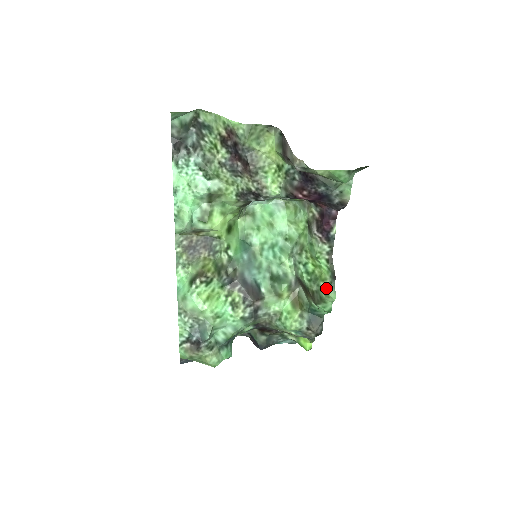
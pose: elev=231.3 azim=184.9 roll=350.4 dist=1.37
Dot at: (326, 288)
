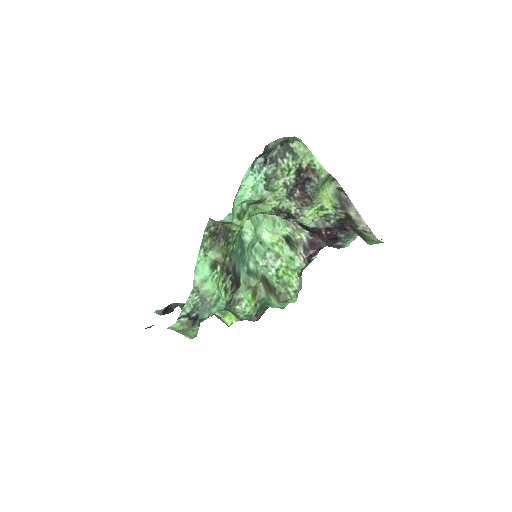
Dot at: (293, 293)
